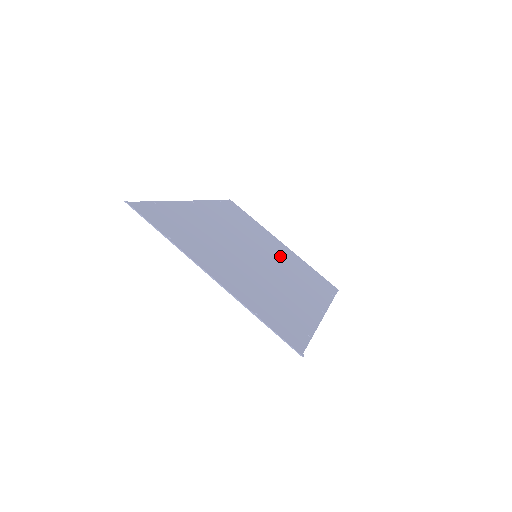
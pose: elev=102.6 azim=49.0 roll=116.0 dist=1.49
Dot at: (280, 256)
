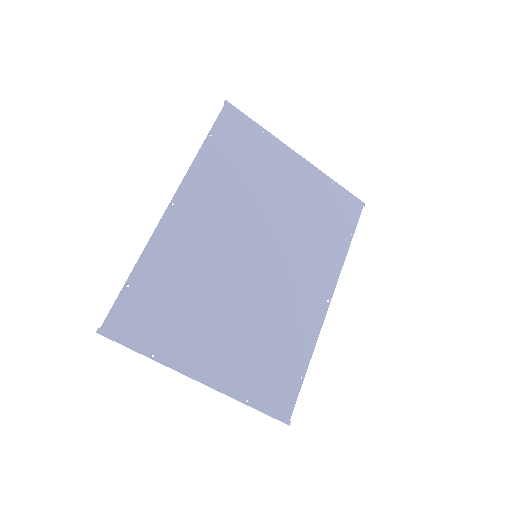
Dot at: (290, 209)
